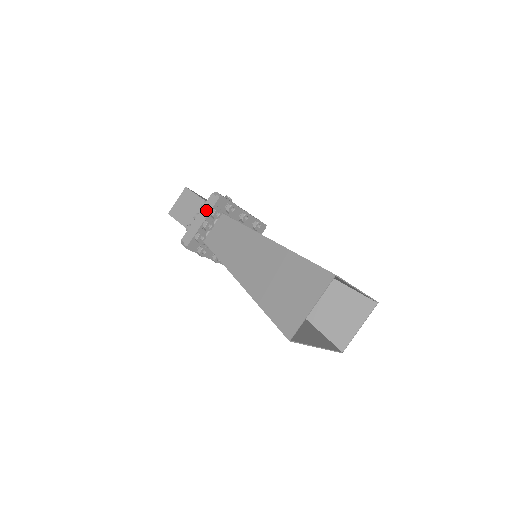
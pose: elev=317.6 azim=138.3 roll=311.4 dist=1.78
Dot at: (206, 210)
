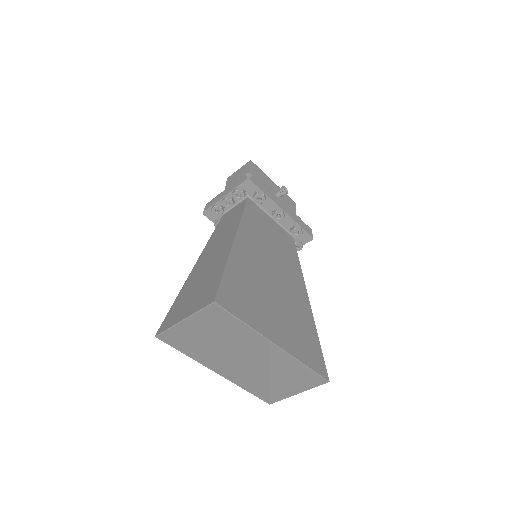
Dot at: (233, 187)
